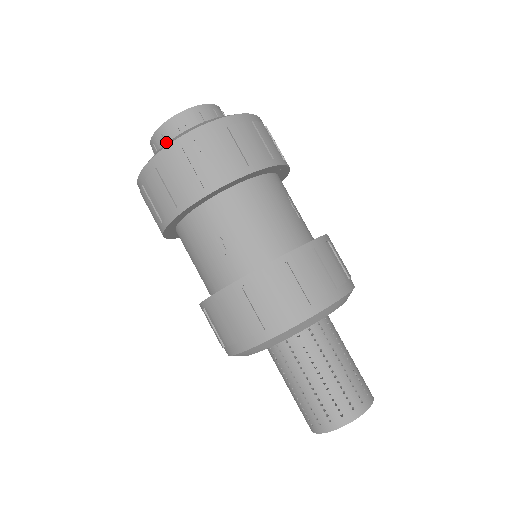
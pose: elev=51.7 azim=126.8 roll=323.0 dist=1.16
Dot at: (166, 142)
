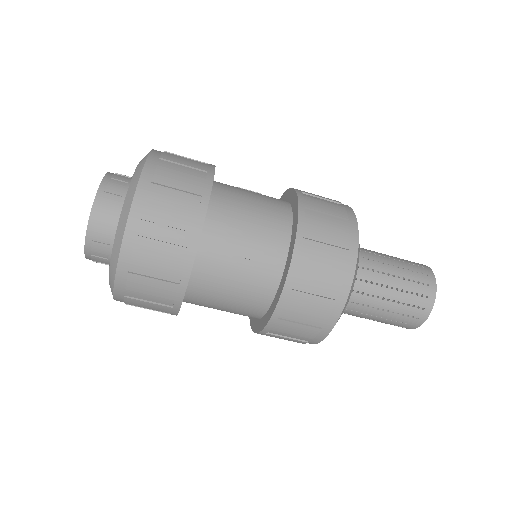
Dot at: occluded
